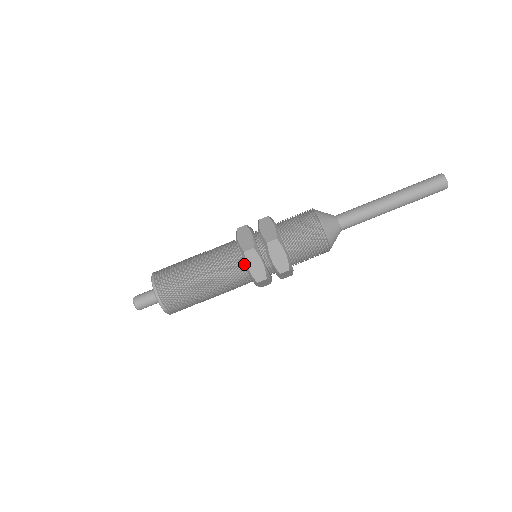
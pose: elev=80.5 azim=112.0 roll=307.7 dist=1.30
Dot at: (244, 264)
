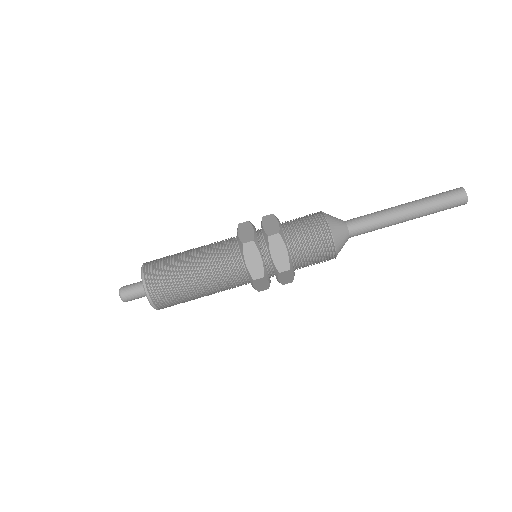
Dot at: (248, 280)
